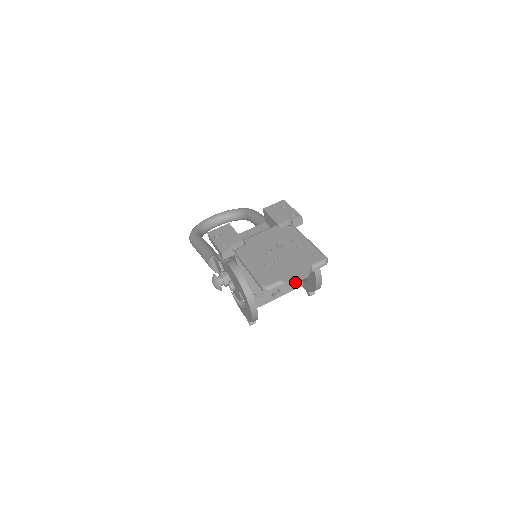
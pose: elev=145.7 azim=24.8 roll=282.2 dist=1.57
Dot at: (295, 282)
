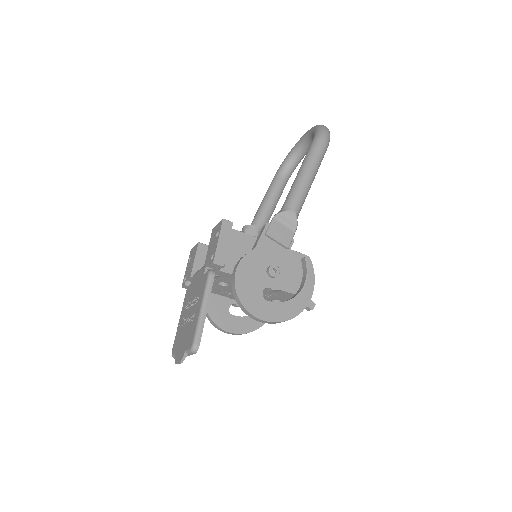
Dot at: occluded
